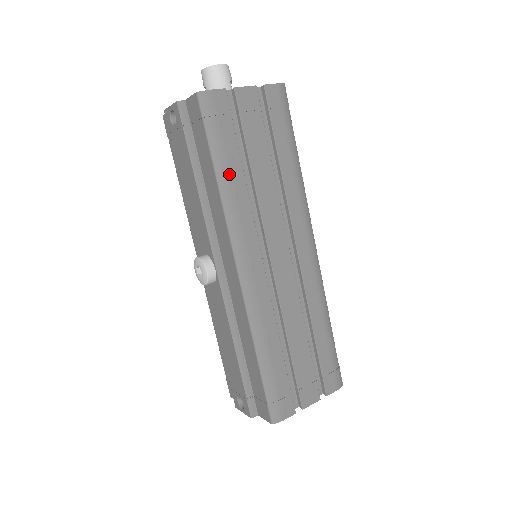
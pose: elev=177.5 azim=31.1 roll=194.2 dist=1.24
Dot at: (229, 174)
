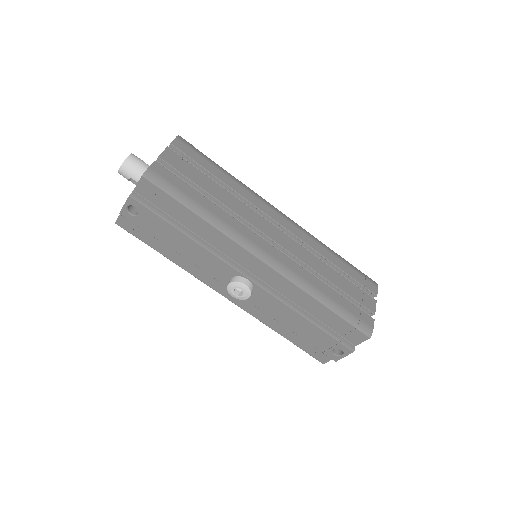
Dot at: (205, 209)
